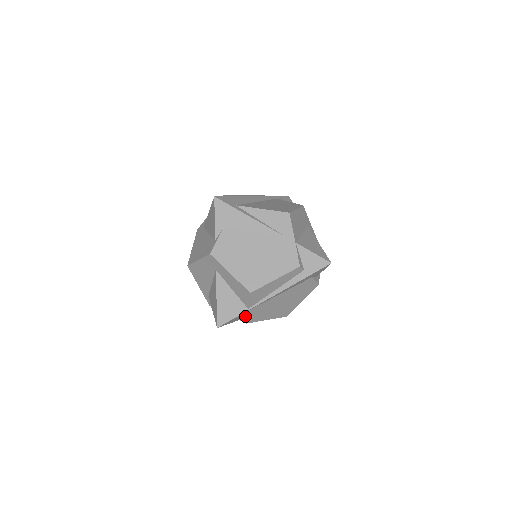
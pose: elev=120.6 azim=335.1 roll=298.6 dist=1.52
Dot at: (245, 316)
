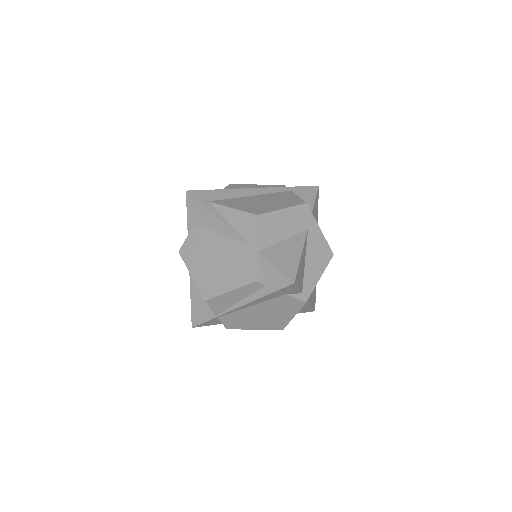
Dot at: (221, 321)
